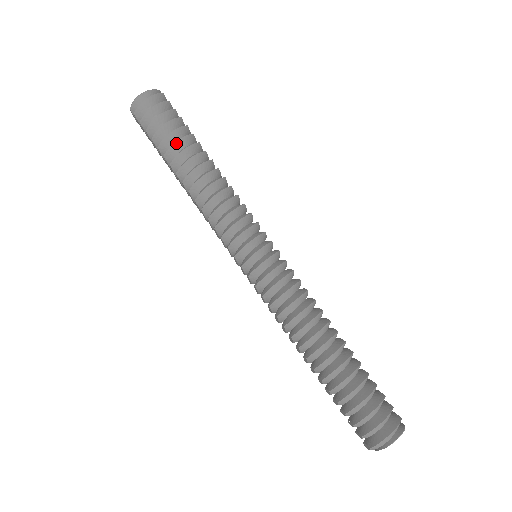
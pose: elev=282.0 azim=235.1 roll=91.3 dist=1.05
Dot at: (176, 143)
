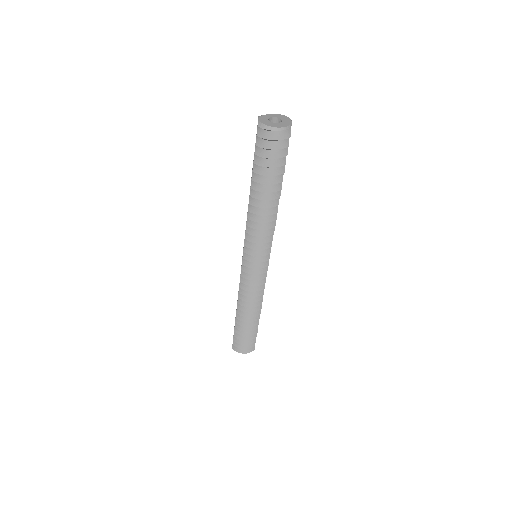
Dot at: occluded
